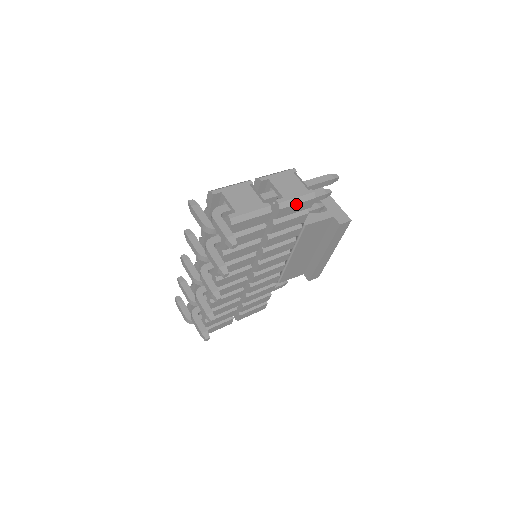
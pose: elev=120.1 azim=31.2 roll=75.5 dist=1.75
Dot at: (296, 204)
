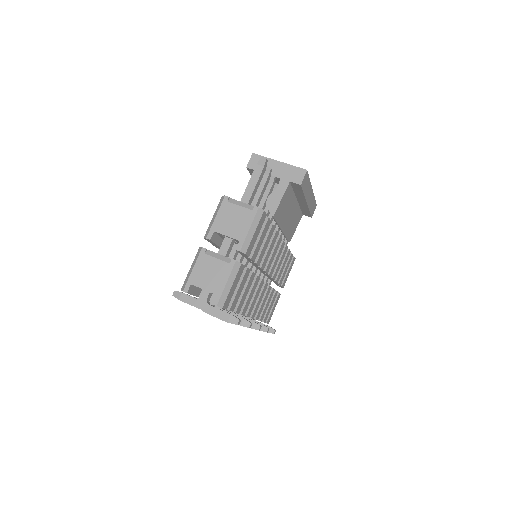
Dot at: (253, 234)
